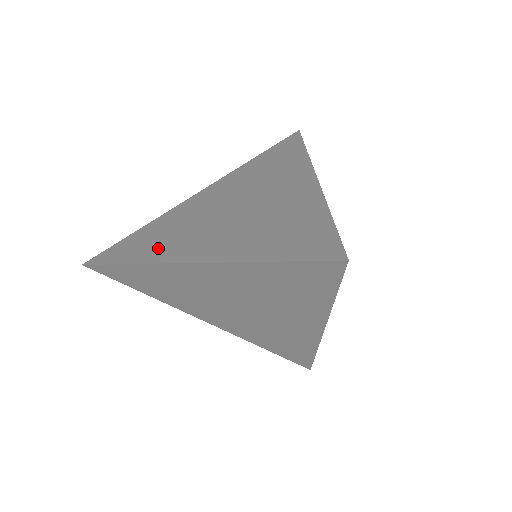
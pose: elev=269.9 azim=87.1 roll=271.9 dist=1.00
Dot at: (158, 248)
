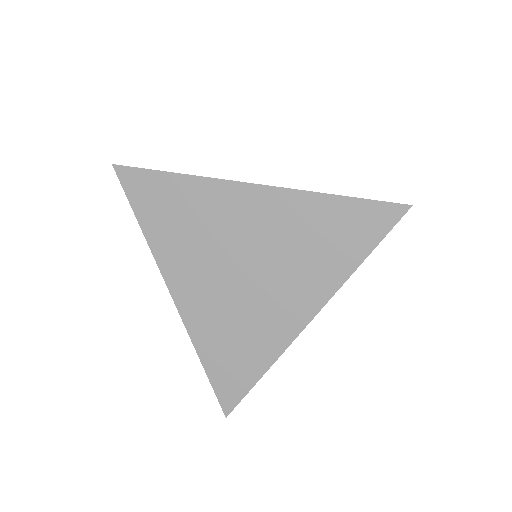
Dot at: (169, 243)
